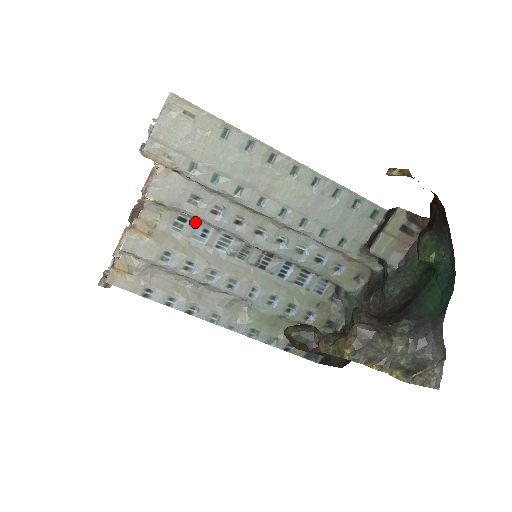
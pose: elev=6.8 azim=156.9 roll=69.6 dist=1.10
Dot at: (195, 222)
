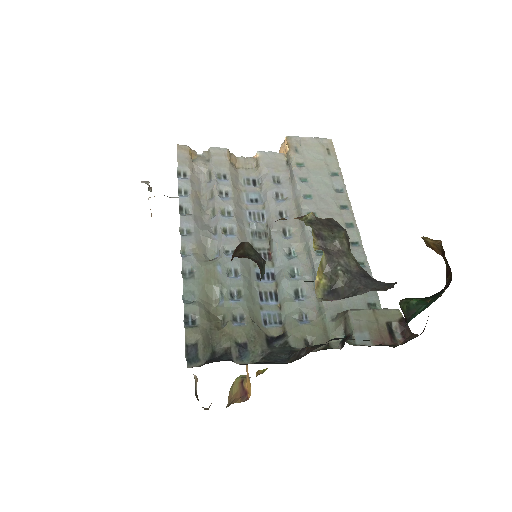
Dot at: (258, 191)
